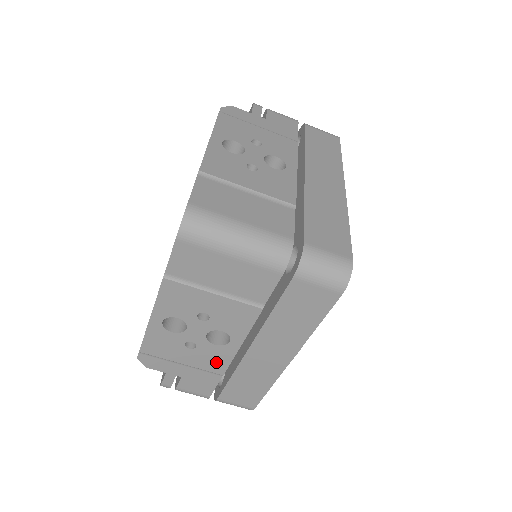
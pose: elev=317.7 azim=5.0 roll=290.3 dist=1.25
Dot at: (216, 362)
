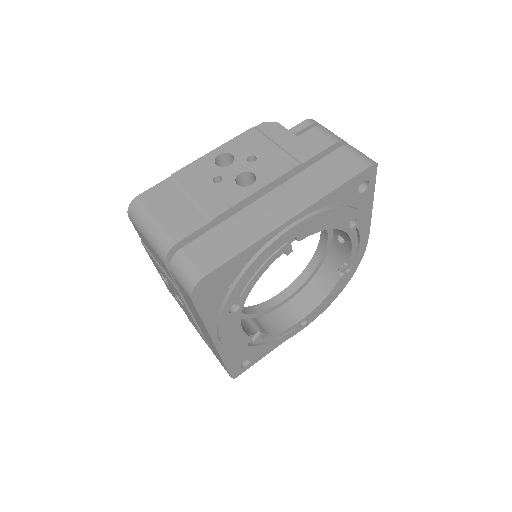
Dot at: occluded
